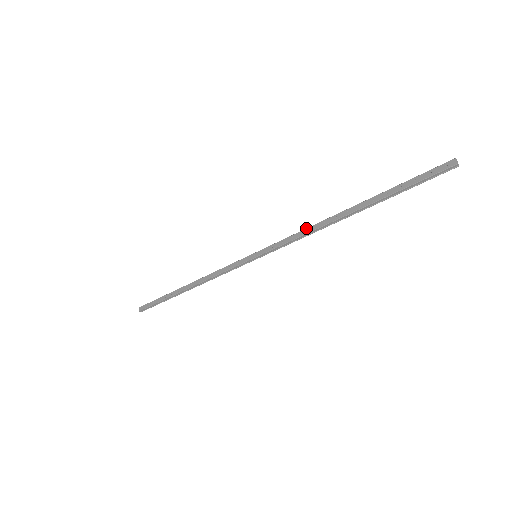
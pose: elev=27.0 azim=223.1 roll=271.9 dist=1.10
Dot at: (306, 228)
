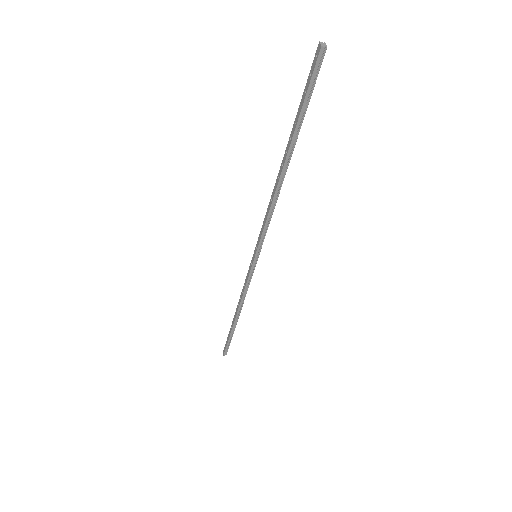
Dot at: occluded
